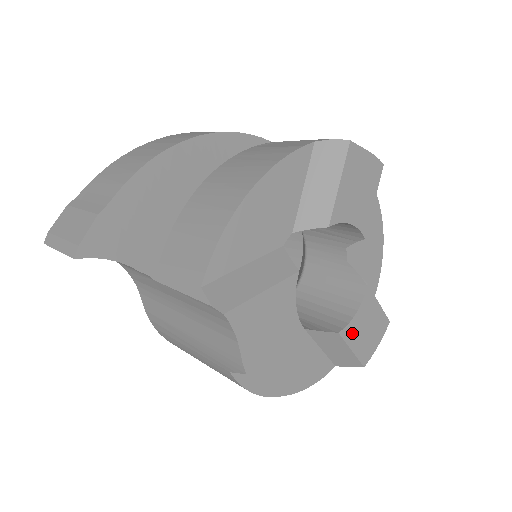
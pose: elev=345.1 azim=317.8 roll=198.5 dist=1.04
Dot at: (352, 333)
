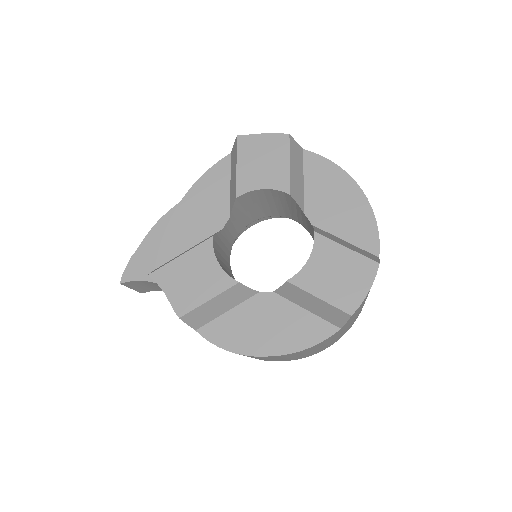
Dot at: (310, 280)
